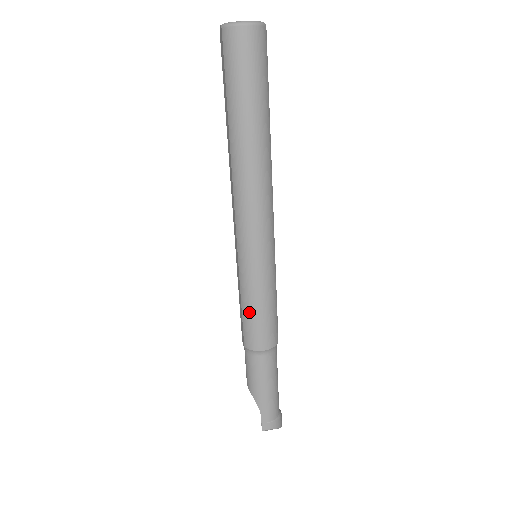
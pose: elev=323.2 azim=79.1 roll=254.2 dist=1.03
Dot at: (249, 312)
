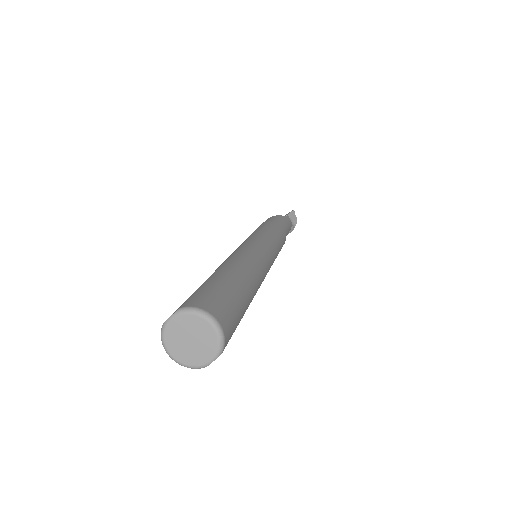
Dot at: occluded
